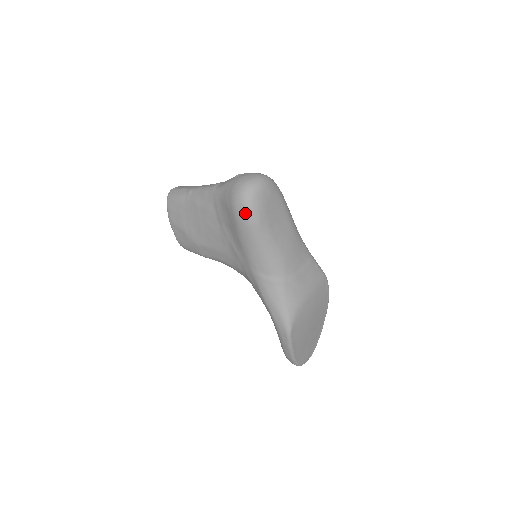
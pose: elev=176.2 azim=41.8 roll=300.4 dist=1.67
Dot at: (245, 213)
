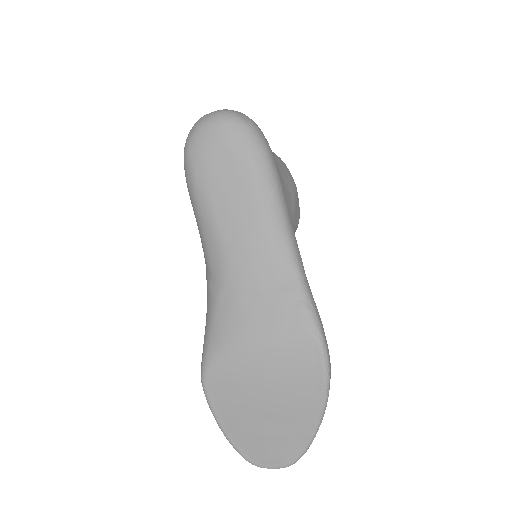
Dot at: (184, 163)
